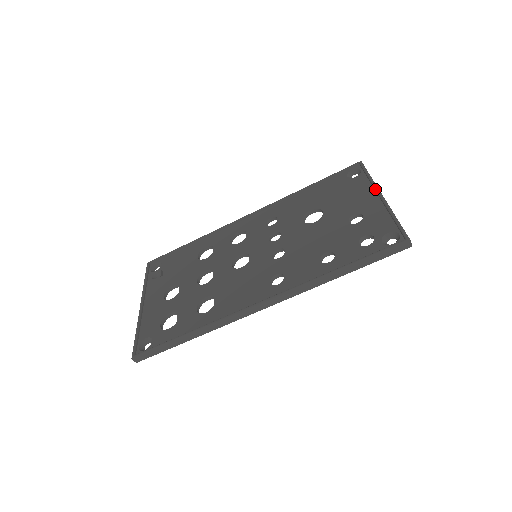
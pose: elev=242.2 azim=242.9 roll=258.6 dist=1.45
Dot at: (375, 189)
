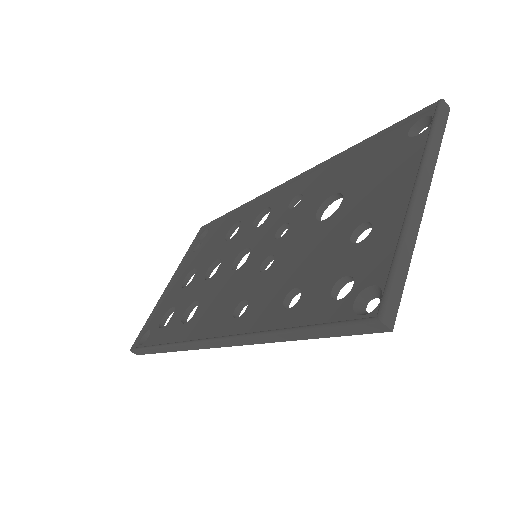
Dot at: (416, 174)
